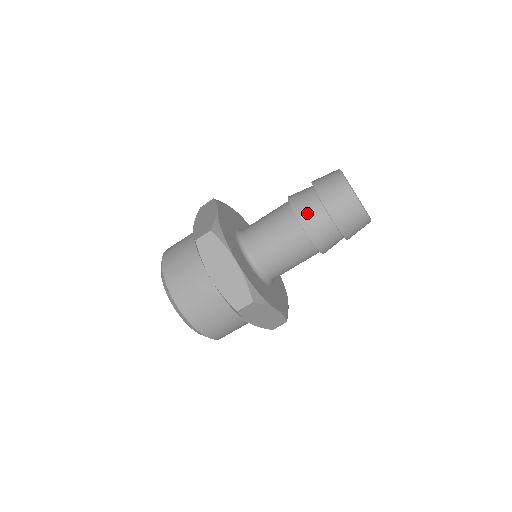
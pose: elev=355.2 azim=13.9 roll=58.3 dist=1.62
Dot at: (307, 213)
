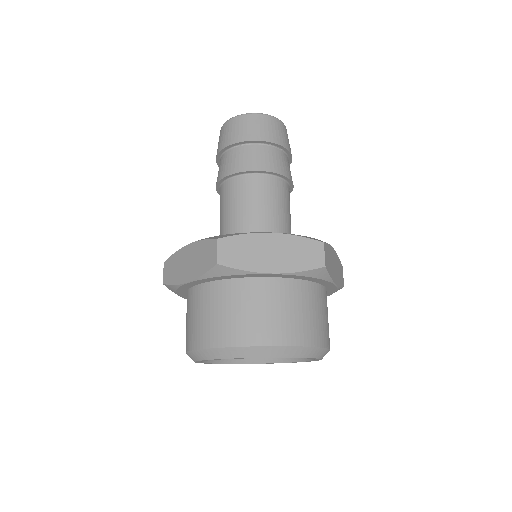
Dot at: (252, 160)
